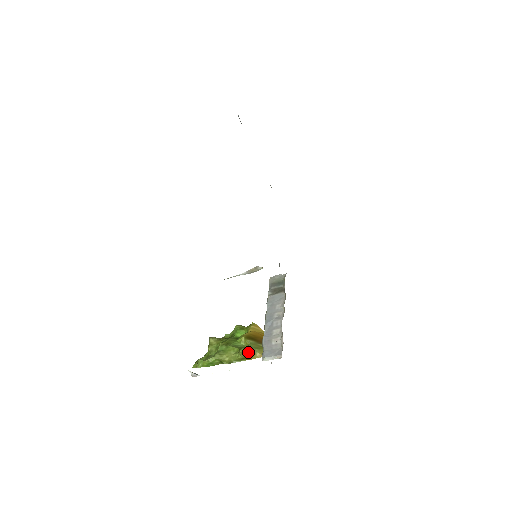
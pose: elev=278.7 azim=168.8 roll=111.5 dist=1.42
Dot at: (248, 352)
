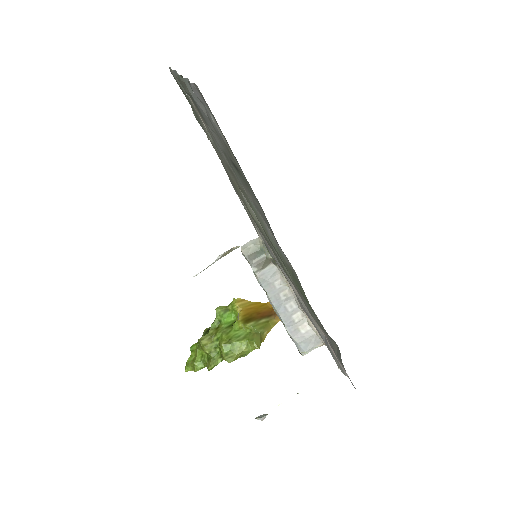
Dot at: (260, 339)
